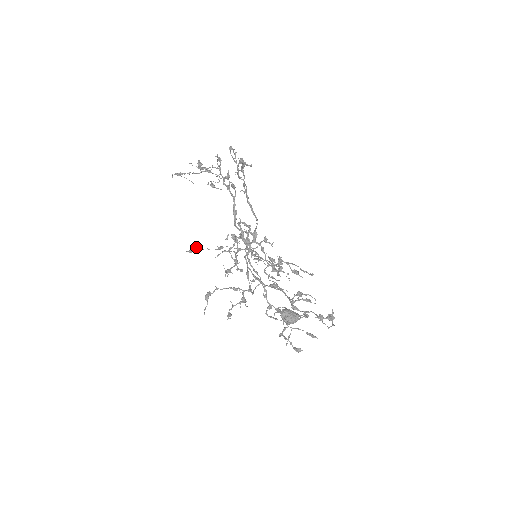
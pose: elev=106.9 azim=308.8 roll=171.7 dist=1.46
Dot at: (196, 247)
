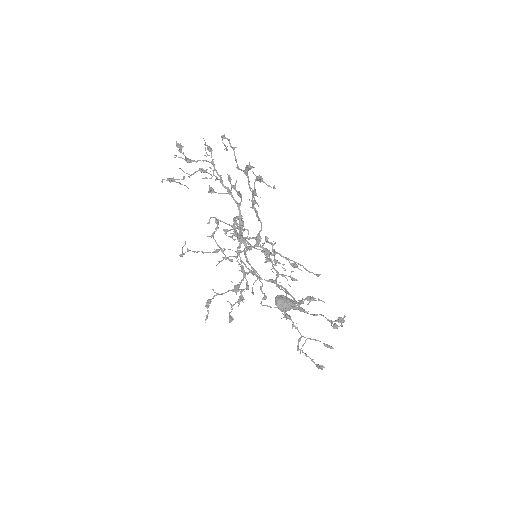
Dot at: (188, 251)
